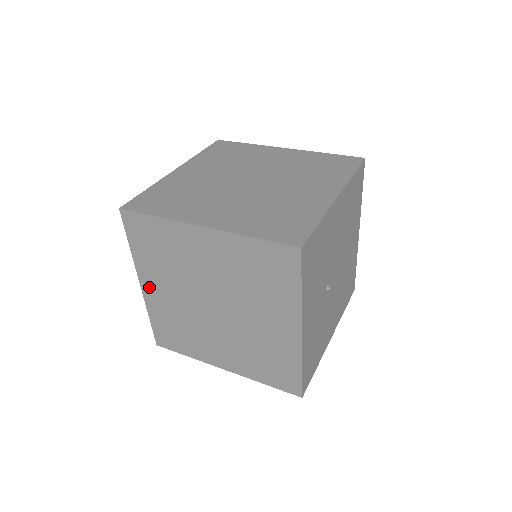
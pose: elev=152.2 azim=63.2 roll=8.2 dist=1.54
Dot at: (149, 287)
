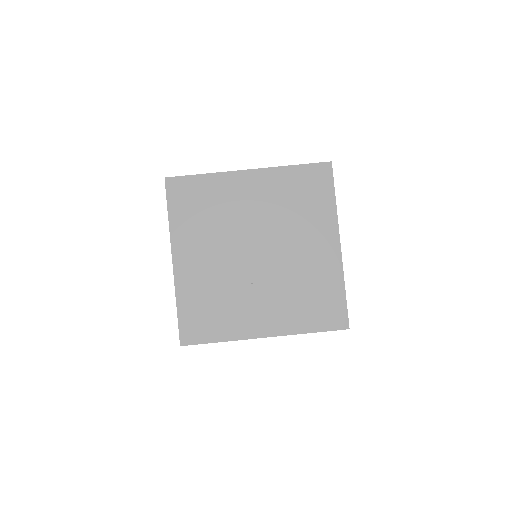
Dot at: occluded
